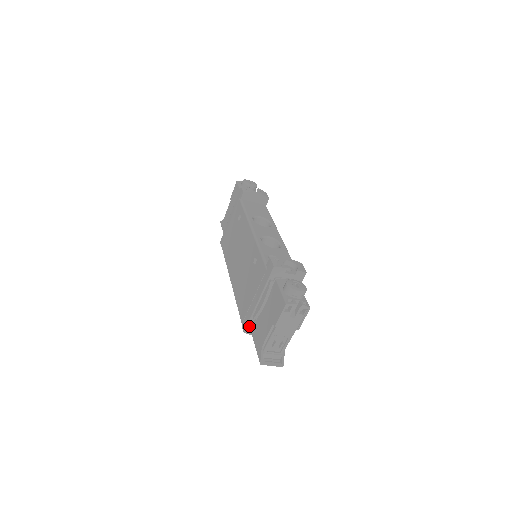
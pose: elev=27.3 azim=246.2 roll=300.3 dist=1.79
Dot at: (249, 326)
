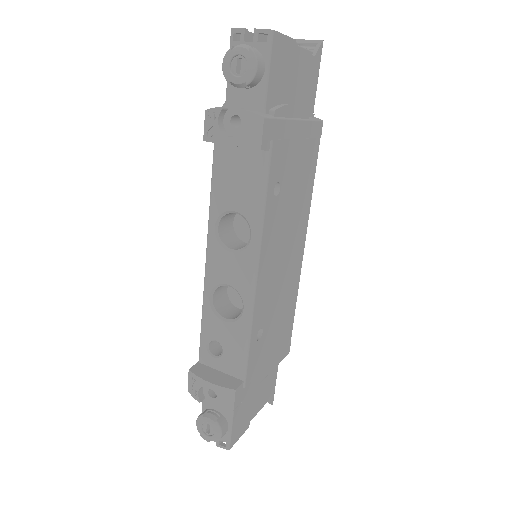
Dot at: occluded
